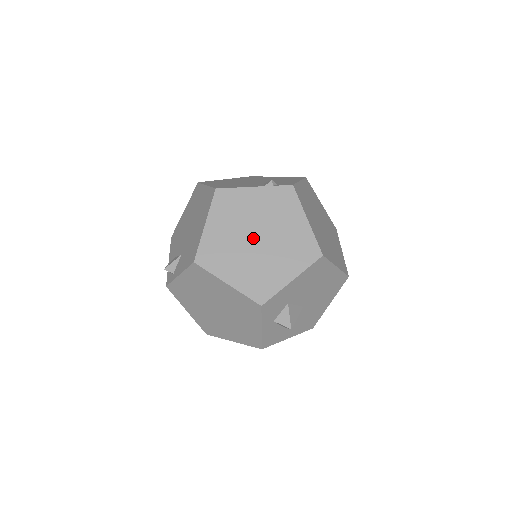
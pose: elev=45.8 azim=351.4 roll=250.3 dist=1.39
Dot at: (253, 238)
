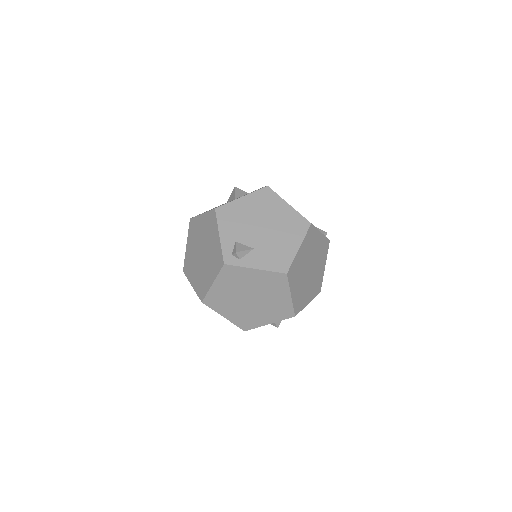
Dot at: (309, 268)
